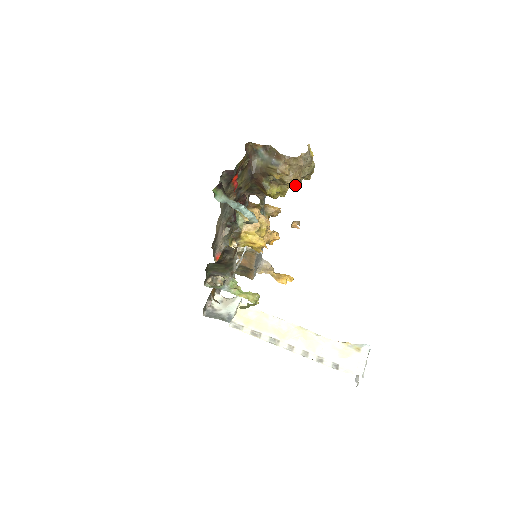
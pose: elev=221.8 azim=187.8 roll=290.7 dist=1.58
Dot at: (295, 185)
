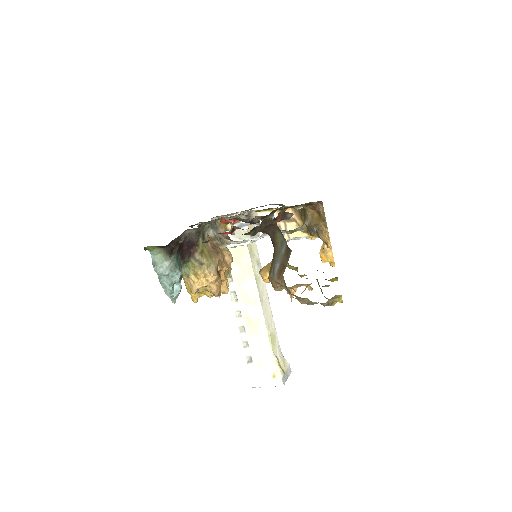
Dot at: occluded
